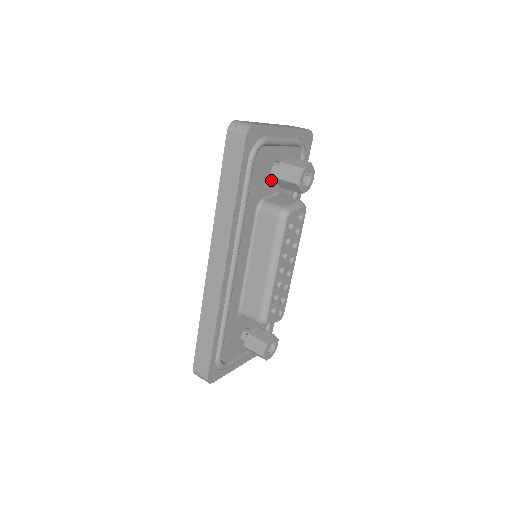
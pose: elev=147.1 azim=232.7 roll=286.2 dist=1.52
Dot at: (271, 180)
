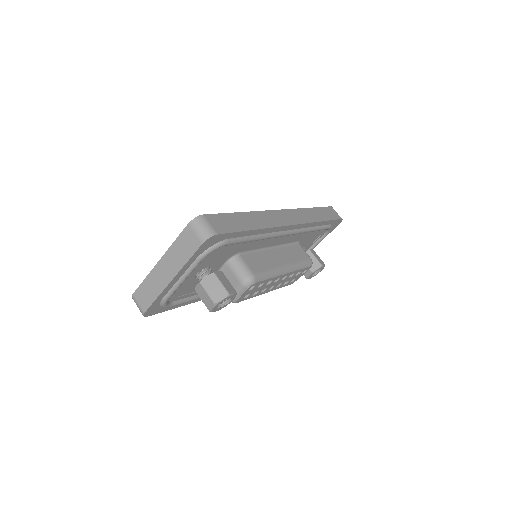
Dot at: occluded
